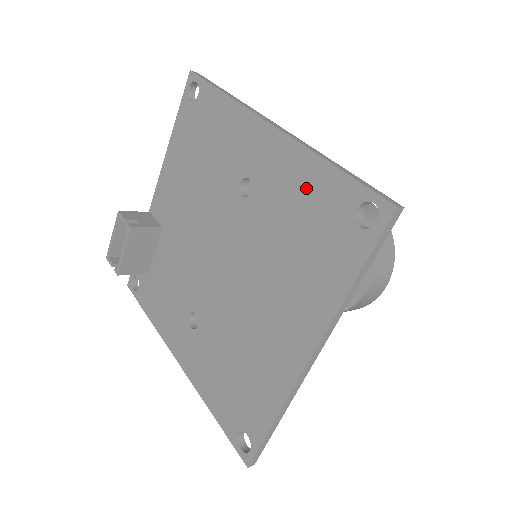
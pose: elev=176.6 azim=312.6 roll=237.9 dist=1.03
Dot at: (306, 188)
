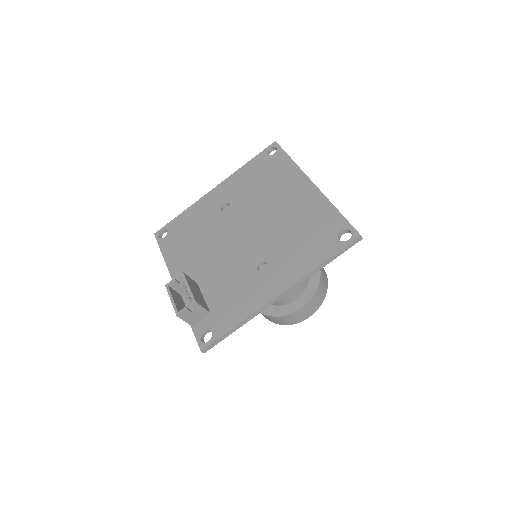
Dot at: (247, 174)
